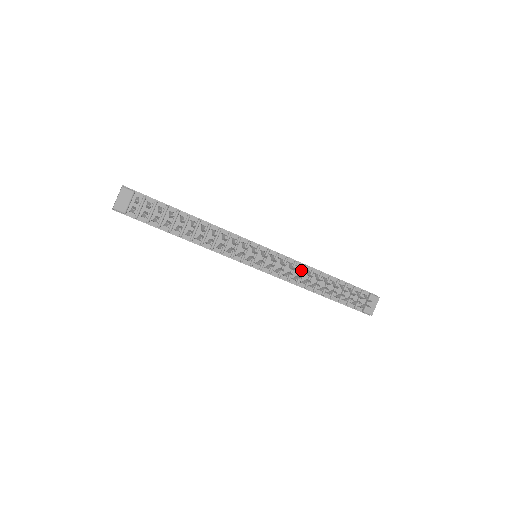
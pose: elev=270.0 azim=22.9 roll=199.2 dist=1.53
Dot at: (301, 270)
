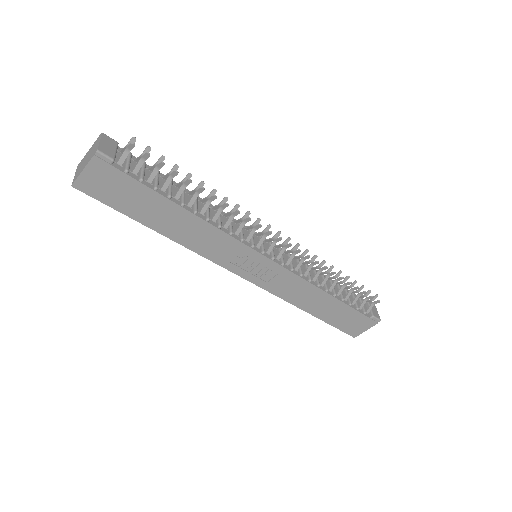
Dot at: (305, 267)
